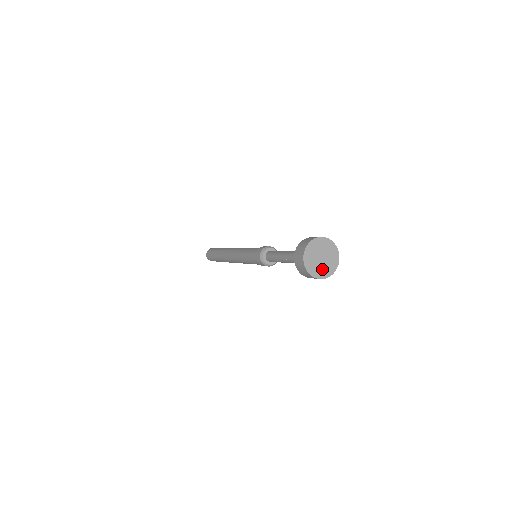
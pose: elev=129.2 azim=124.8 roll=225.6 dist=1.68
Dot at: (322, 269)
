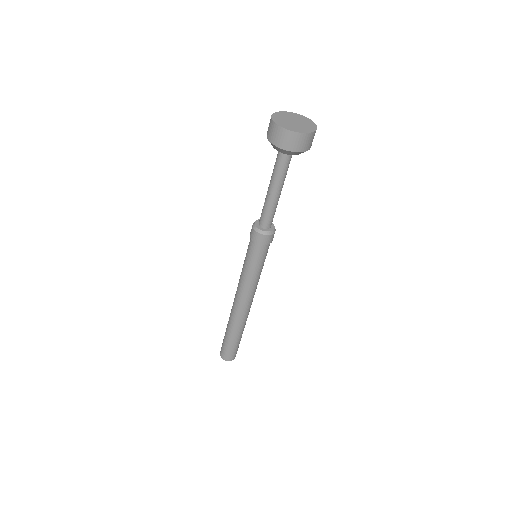
Dot at: (298, 128)
